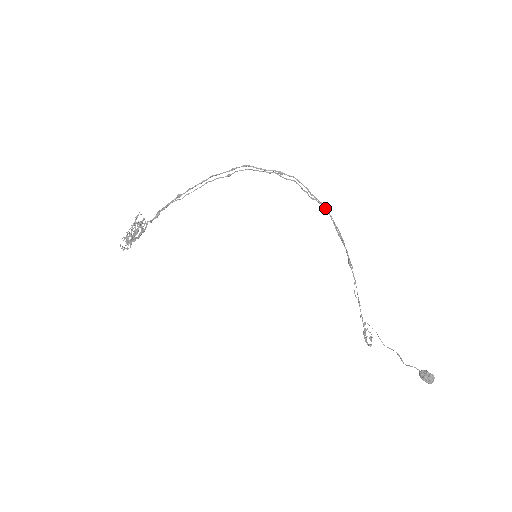
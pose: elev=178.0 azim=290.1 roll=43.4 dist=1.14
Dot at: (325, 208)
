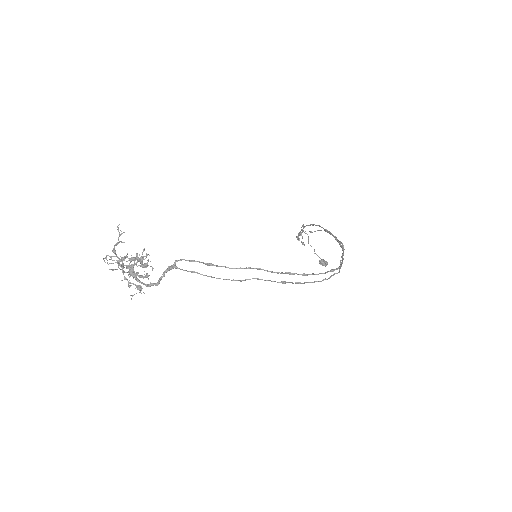
Dot at: occluded
